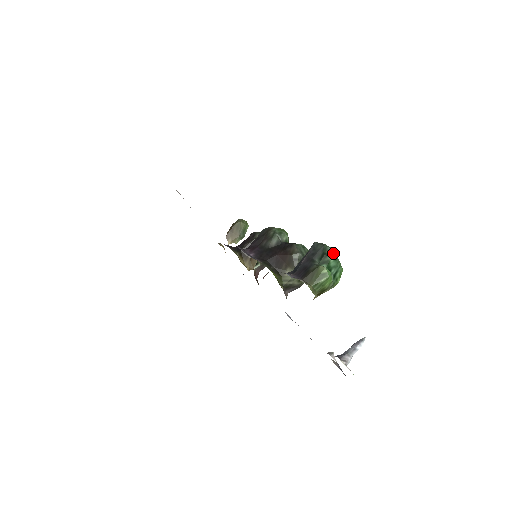
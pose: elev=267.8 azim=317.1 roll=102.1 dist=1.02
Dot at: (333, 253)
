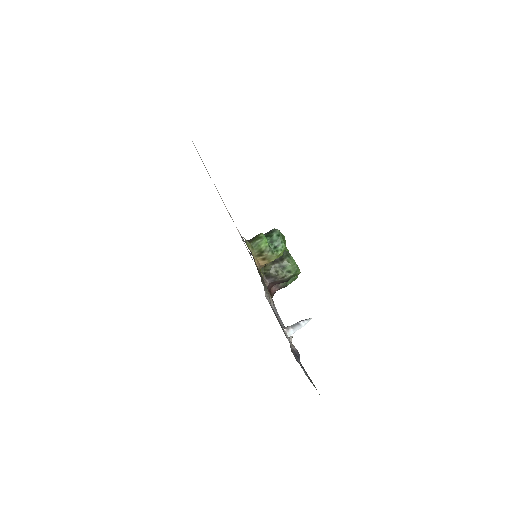
Dot at: (278, 232)
